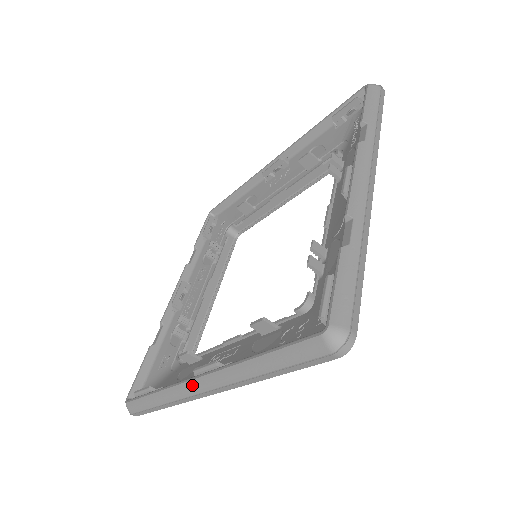
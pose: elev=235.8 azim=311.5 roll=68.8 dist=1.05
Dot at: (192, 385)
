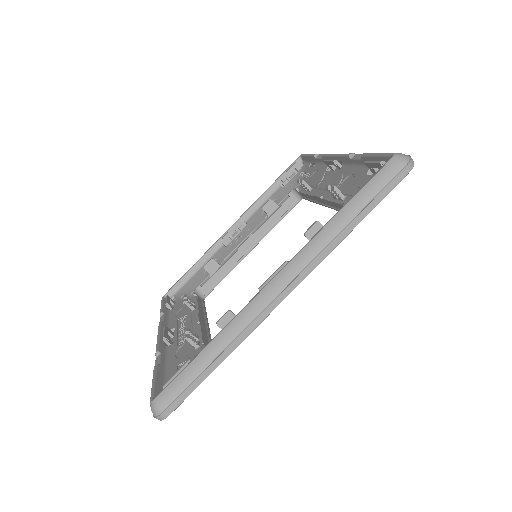
Dot at: (265, 293)
